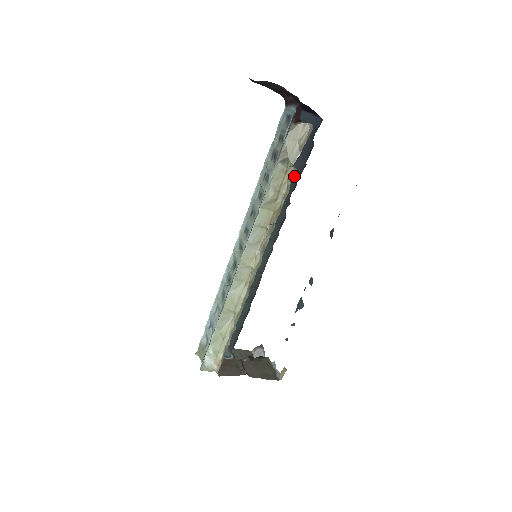
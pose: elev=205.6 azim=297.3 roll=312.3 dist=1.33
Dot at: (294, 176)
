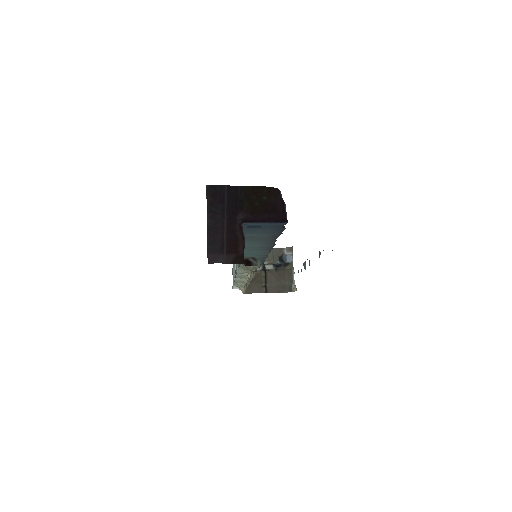
Dot at: (273, 236)
